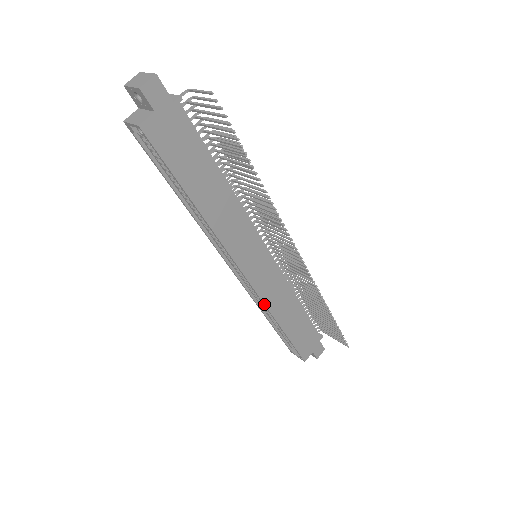
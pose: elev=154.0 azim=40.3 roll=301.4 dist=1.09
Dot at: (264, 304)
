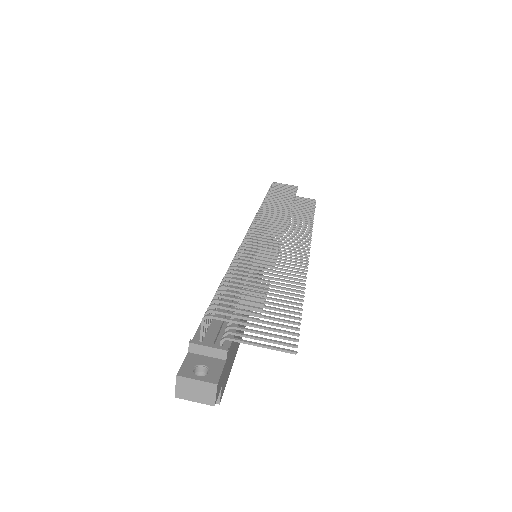
Dot at: occluded
